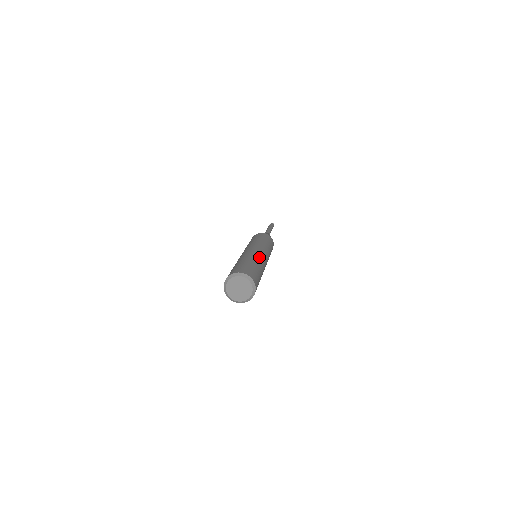
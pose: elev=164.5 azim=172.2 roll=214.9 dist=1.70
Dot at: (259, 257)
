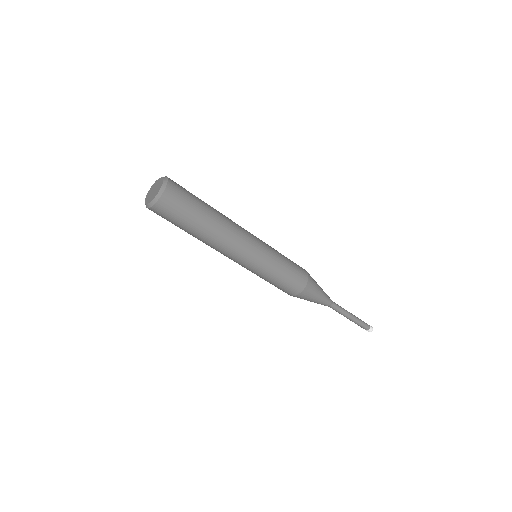
Dot at: occluded
